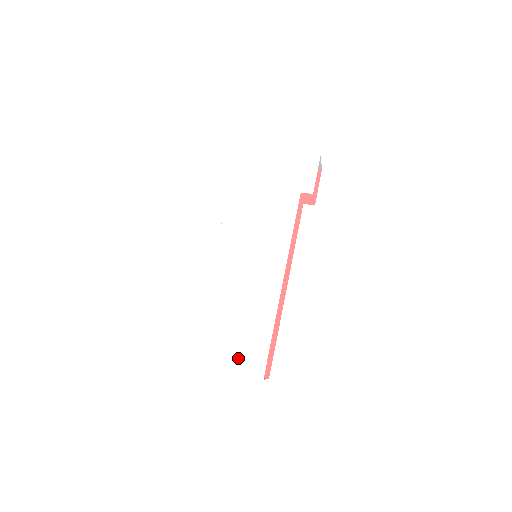
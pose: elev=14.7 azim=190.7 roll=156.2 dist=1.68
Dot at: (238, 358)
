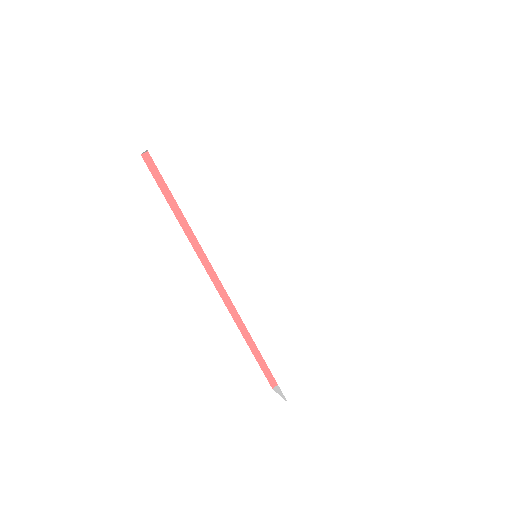
Dot at: (325, 357)
